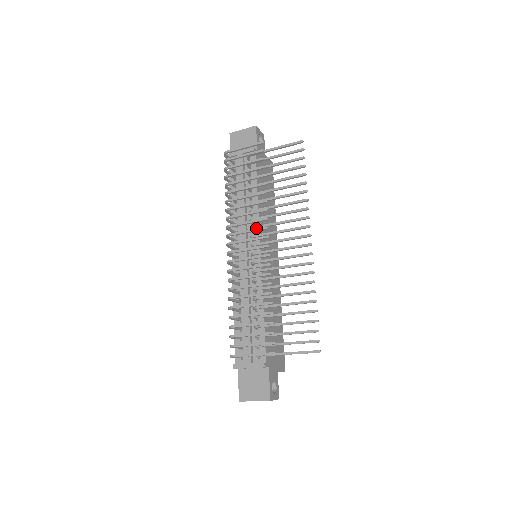
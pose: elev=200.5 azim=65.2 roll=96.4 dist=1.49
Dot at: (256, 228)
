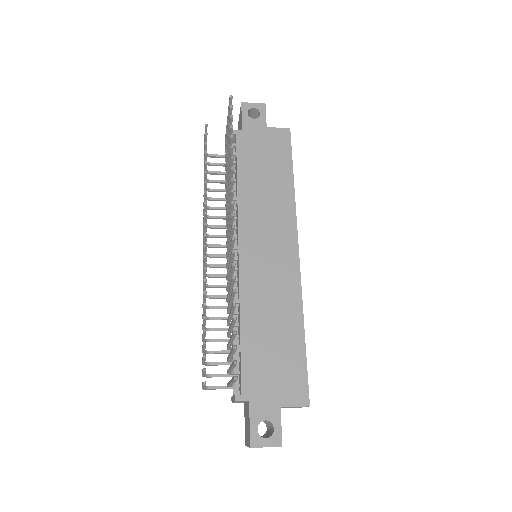
Dot at: occluded
